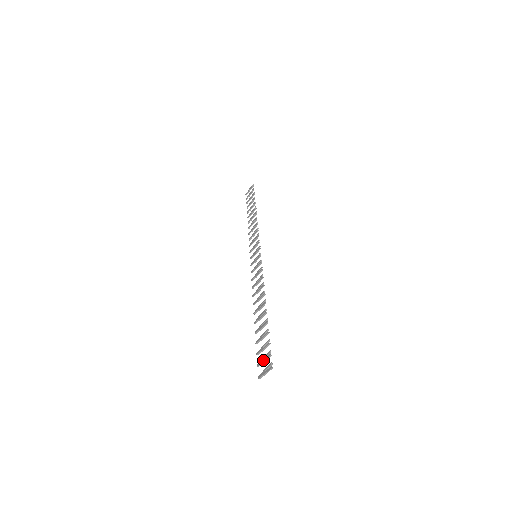
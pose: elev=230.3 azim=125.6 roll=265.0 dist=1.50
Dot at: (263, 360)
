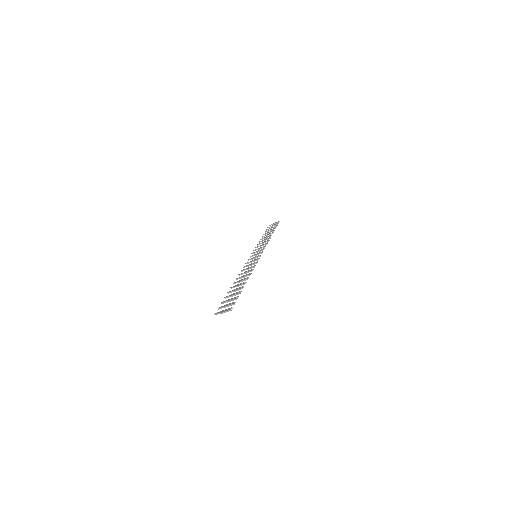
Dot at: (226, 305)
